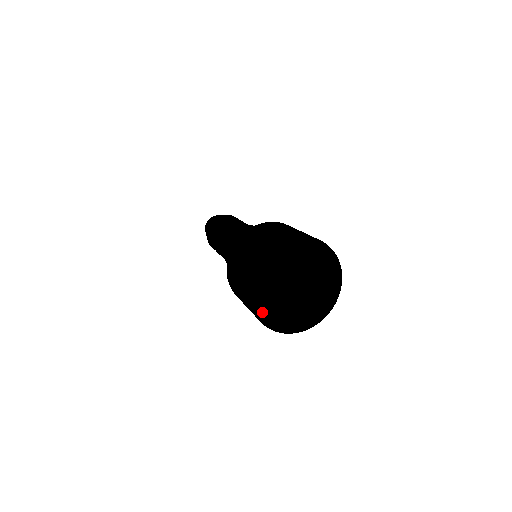
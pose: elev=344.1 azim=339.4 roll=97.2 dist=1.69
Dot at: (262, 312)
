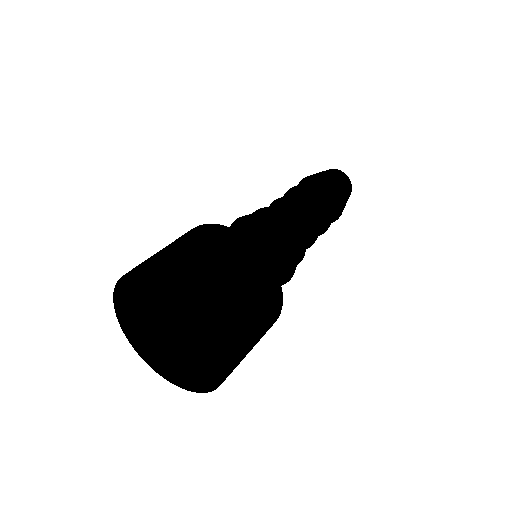
Dot at: (142, 351)
